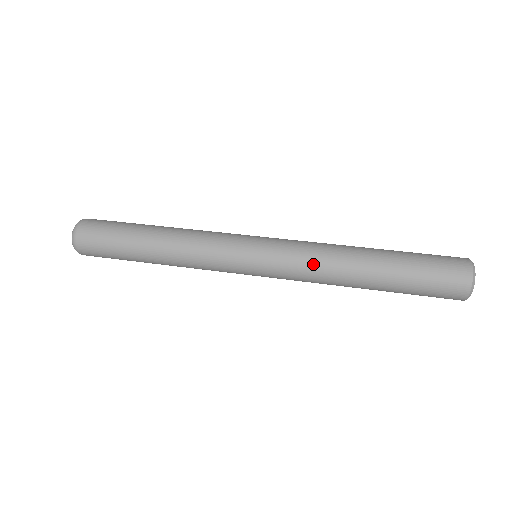
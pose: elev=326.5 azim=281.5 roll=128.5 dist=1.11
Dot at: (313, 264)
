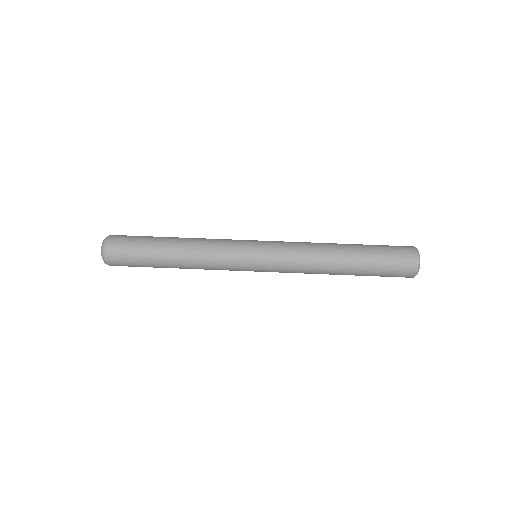
Dot at: (302, 266)
